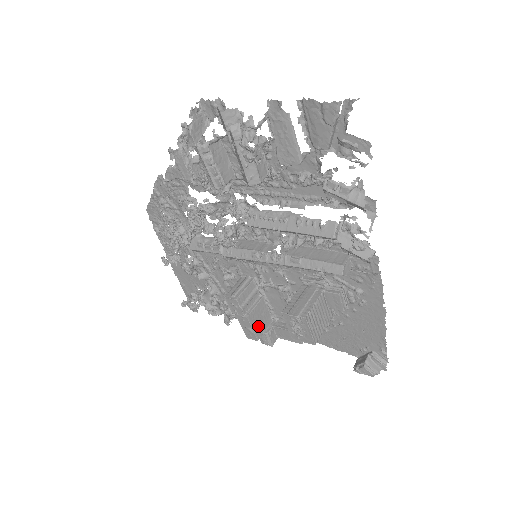
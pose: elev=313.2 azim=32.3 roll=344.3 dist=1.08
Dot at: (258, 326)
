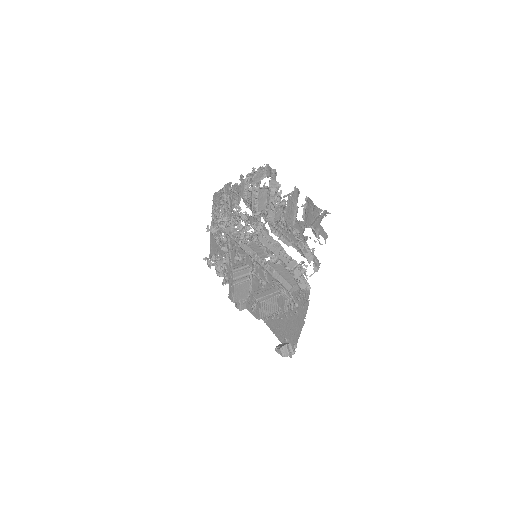
Dot at: (238, 295)
